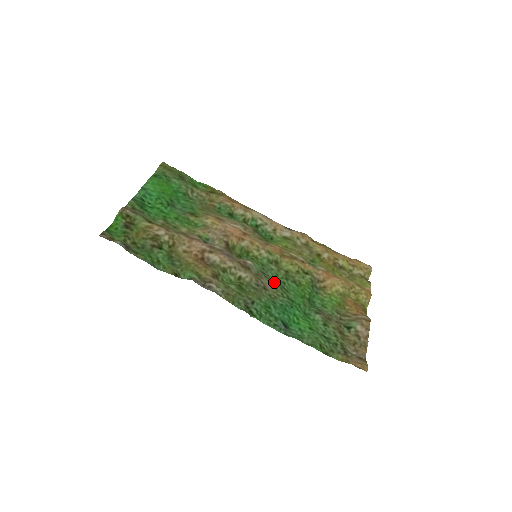
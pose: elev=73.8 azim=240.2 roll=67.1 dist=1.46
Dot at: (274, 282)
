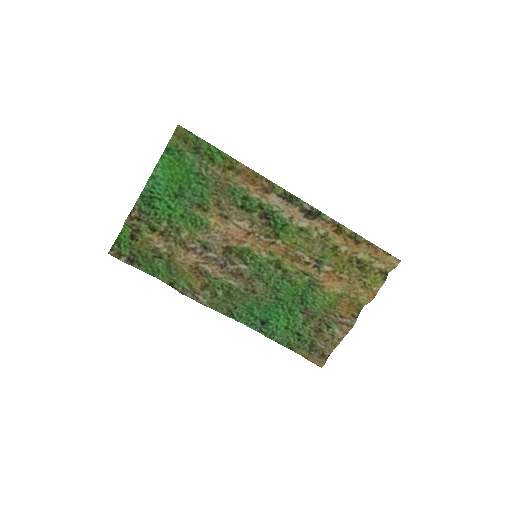
Dot at: (266, 283)
